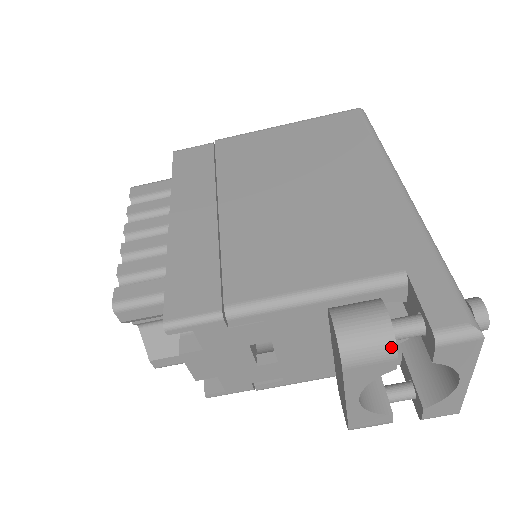
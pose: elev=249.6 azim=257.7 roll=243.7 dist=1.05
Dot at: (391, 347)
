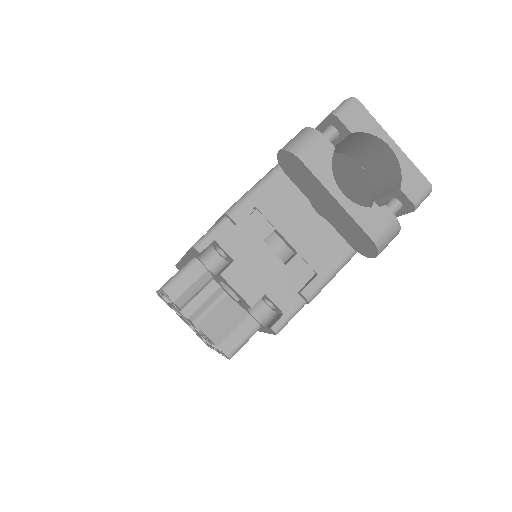
Dot at: (315, 132)
